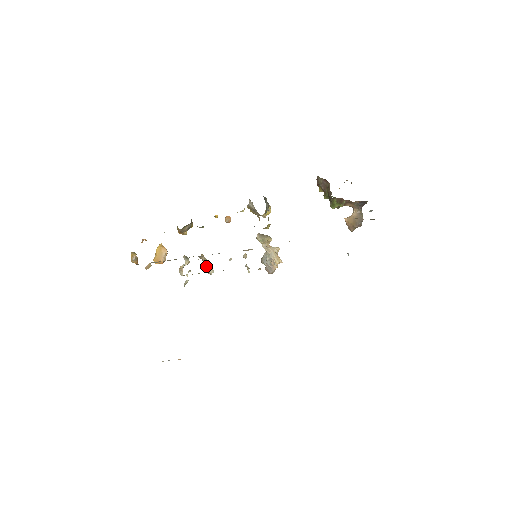
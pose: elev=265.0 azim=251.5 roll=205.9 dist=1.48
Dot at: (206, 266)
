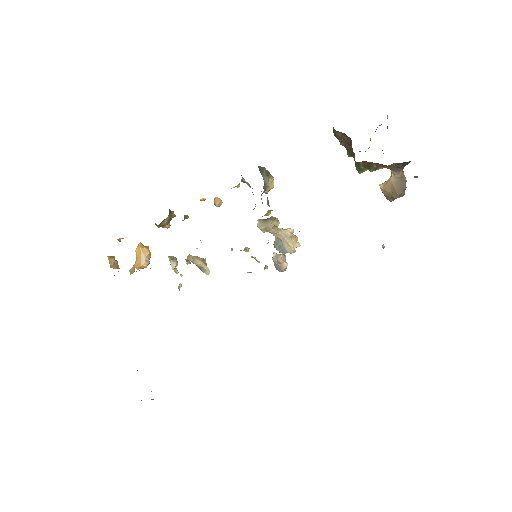
Dot at: (199, 267)
